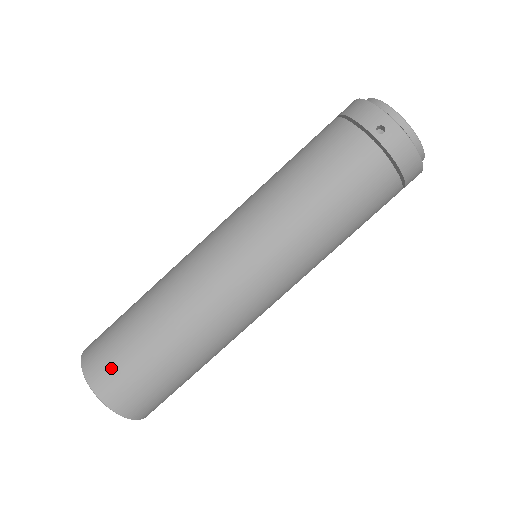
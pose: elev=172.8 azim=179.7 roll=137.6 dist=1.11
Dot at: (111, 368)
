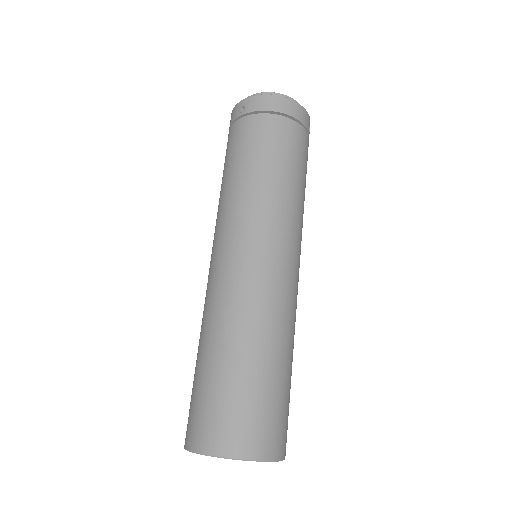
Dot at: (198, 418)
